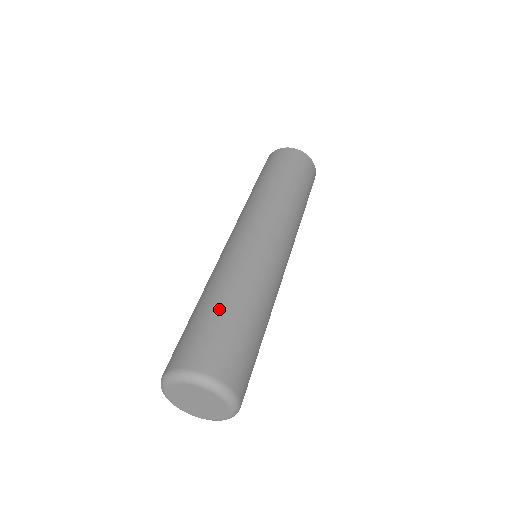
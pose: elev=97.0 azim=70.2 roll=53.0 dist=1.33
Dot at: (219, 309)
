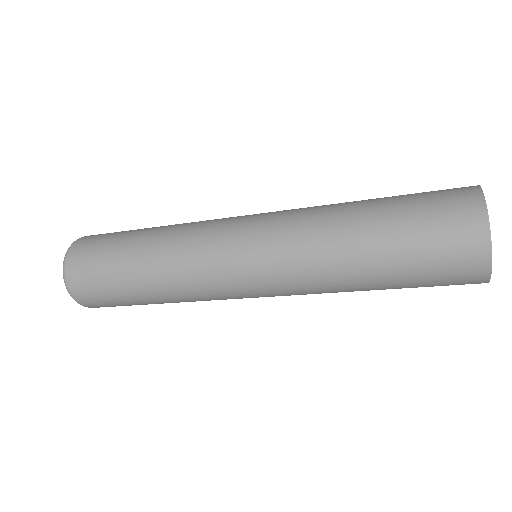
Dot at: (130, 290)
